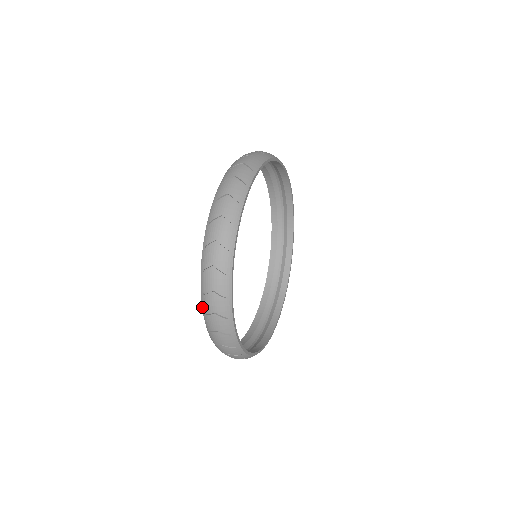
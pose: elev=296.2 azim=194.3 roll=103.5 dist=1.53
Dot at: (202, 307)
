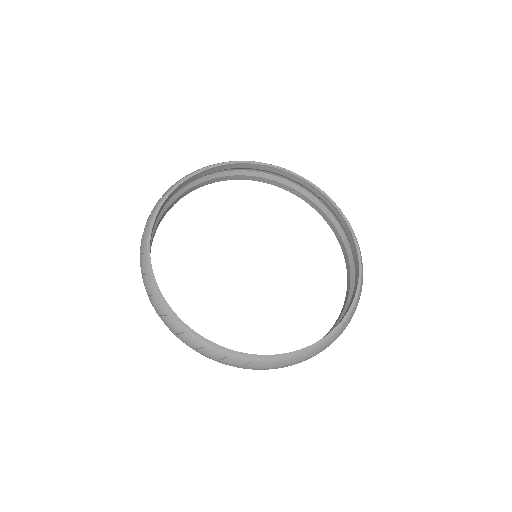
Dot at: occluded
